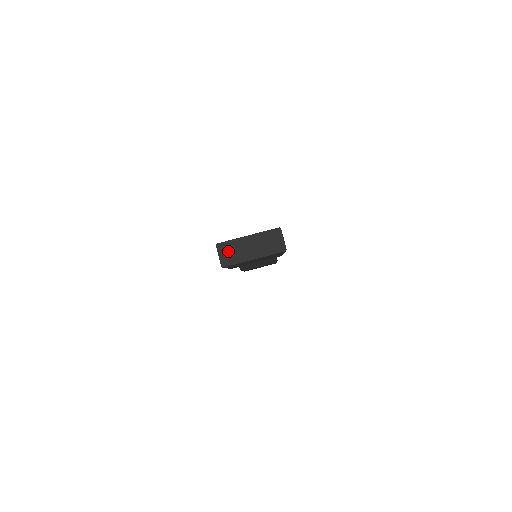
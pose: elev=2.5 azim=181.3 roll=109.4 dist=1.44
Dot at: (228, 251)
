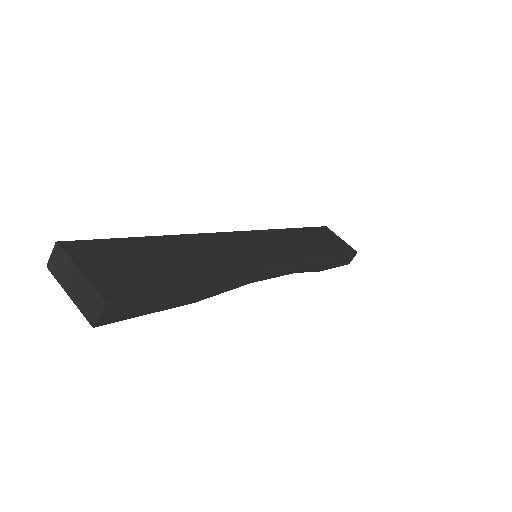
Dot at: (59, 260)
